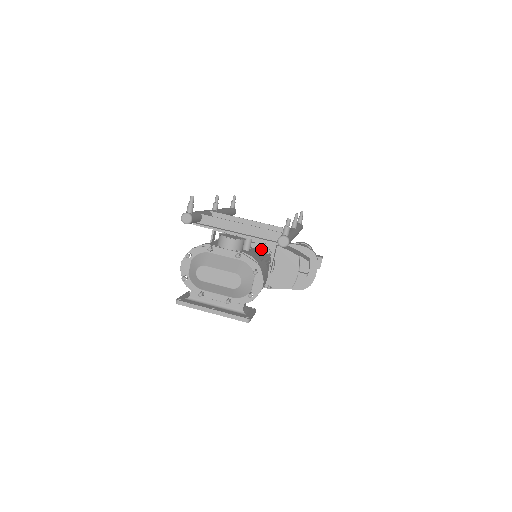
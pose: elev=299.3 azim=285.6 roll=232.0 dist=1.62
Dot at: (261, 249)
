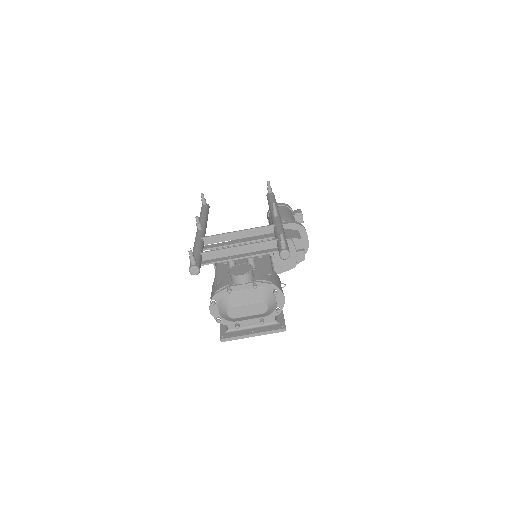
Dot at: occluded
